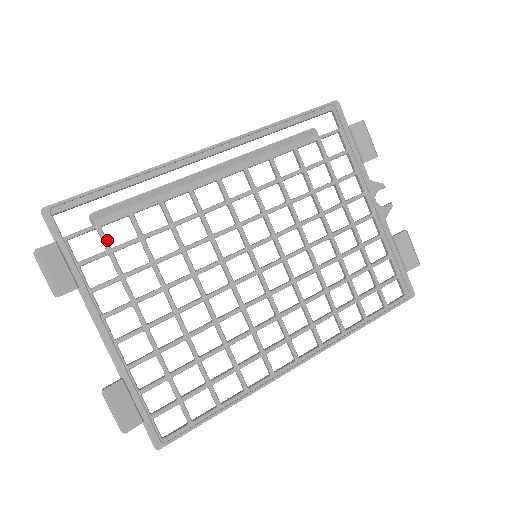
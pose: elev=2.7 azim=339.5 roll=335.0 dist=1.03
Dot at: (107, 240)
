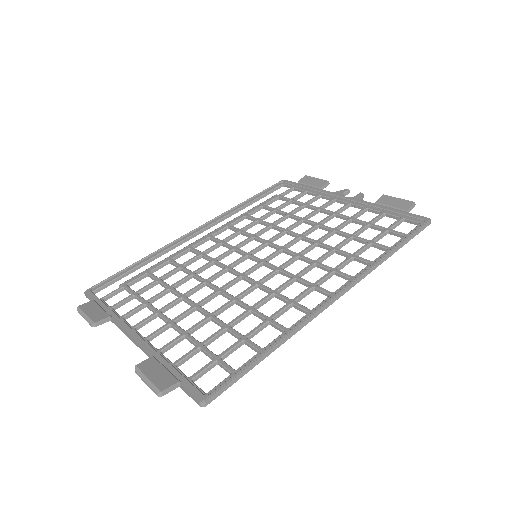
Dot at: occluded
